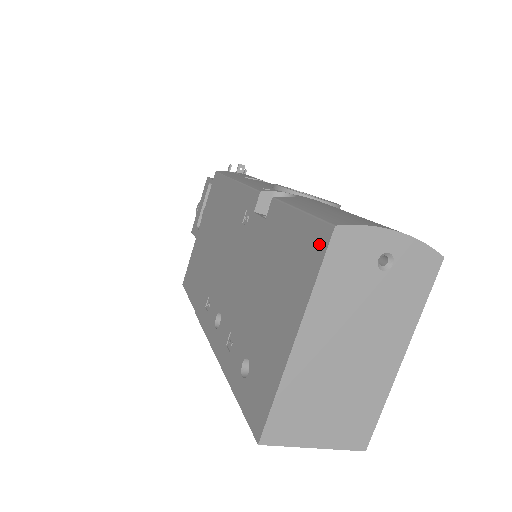
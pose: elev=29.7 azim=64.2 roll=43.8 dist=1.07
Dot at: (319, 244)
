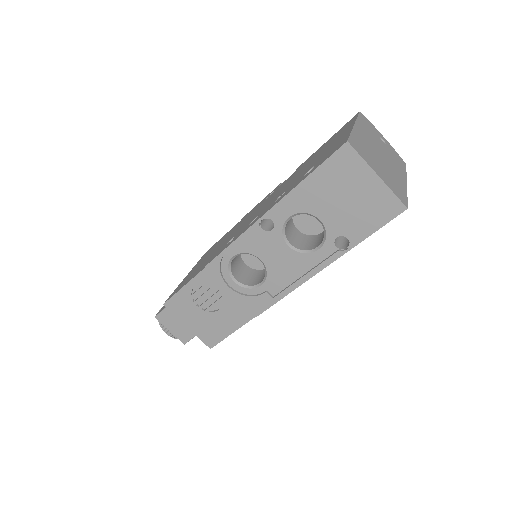
Dot at: (352, 119)
